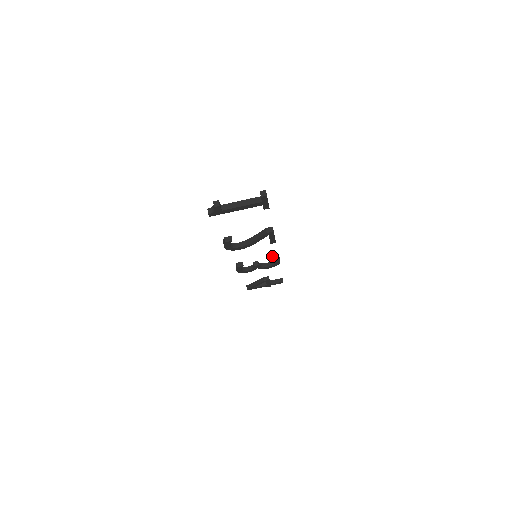
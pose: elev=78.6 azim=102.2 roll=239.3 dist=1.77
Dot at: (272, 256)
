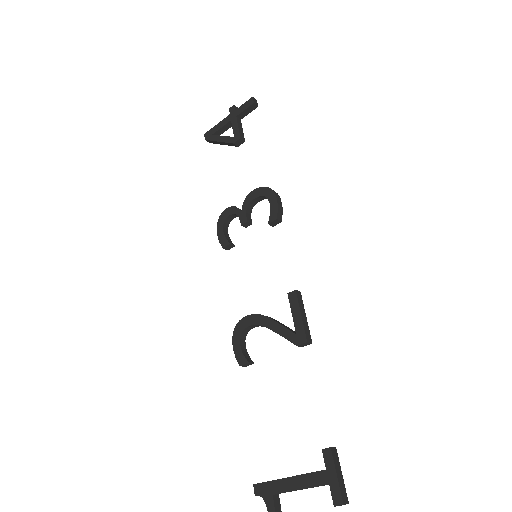
Dot at: (272, 224)
